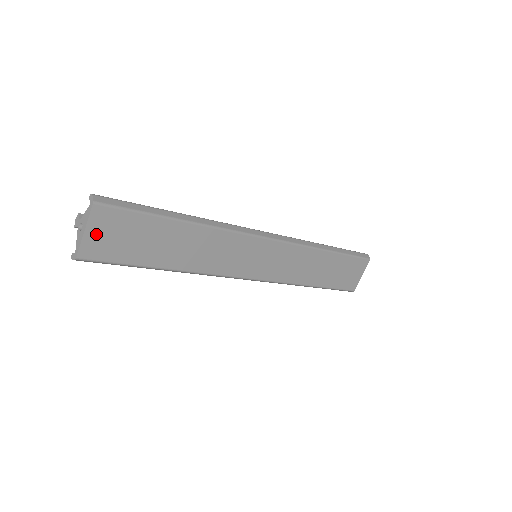
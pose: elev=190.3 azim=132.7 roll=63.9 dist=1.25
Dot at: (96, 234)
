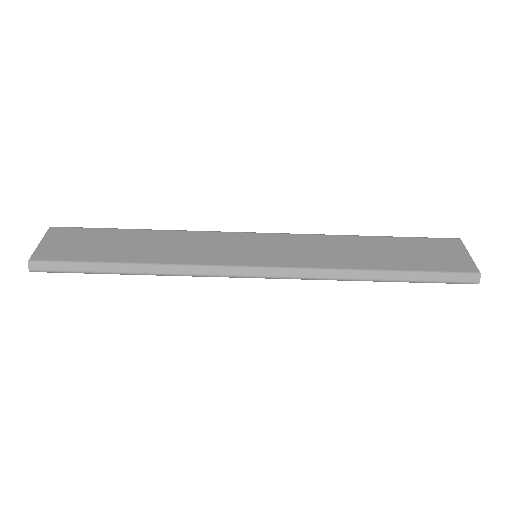
Dot at: (51, 244)
